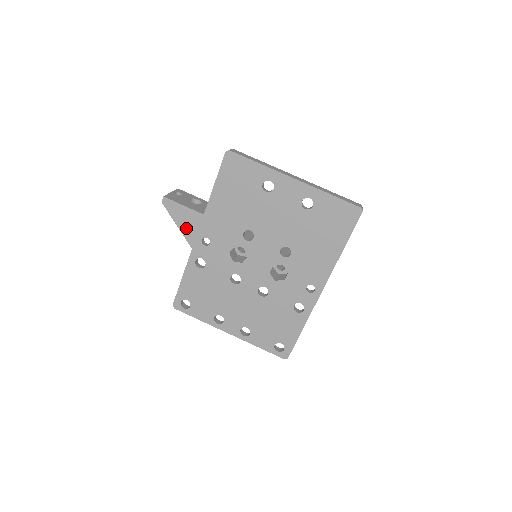
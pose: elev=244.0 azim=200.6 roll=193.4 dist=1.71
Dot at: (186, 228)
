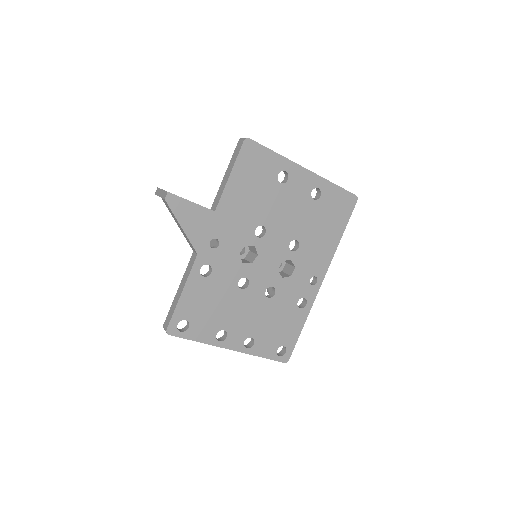
Dot at: (192, 229)
